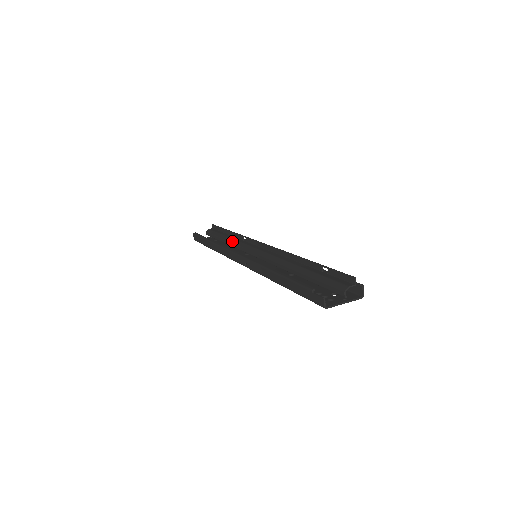
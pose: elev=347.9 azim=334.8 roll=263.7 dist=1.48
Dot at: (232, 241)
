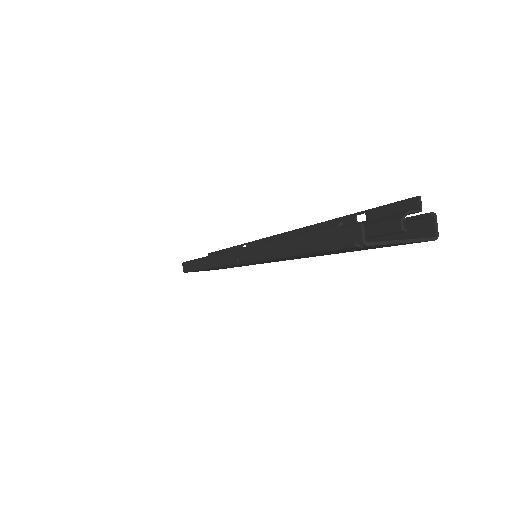
Dot at: occluded
